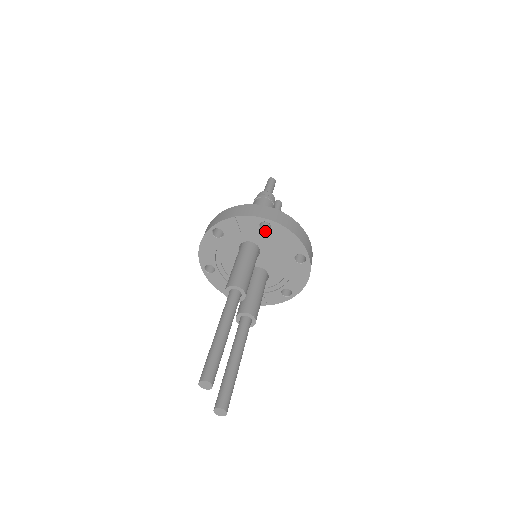
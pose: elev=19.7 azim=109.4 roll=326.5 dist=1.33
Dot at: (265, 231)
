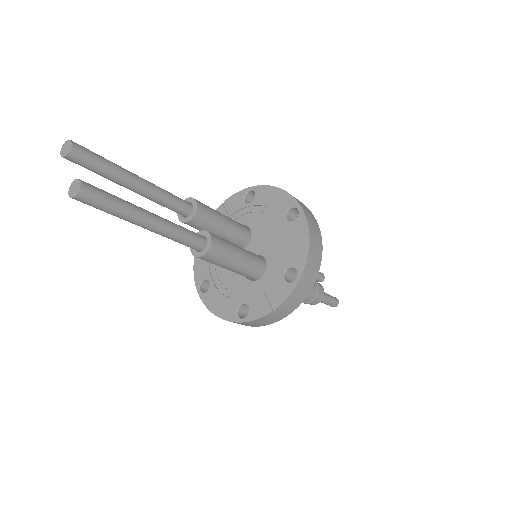
Dot at: (251, 202)
